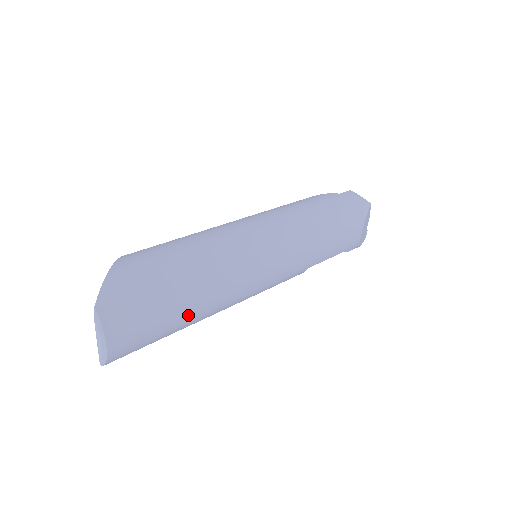
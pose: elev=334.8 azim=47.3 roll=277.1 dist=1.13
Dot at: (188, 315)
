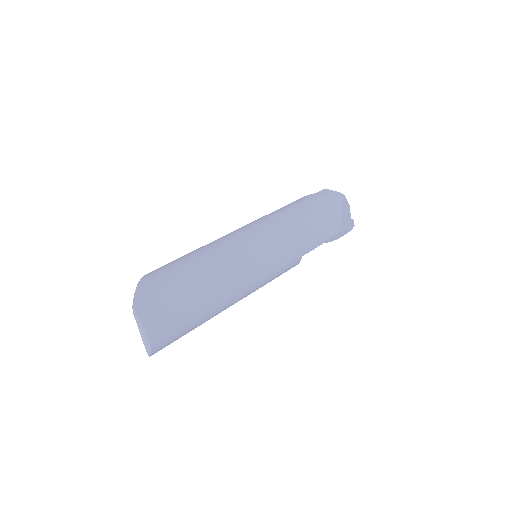
Dot at: (207, 305)
